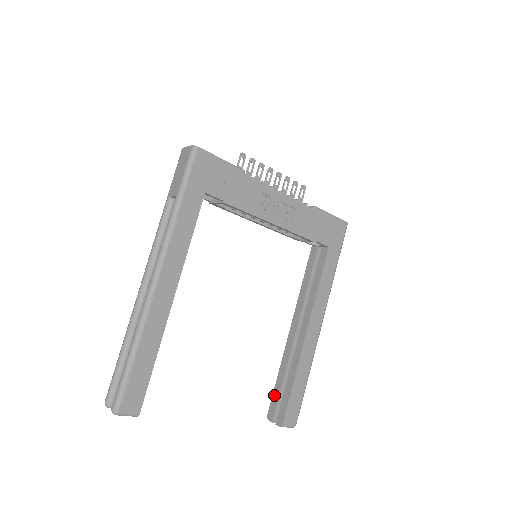
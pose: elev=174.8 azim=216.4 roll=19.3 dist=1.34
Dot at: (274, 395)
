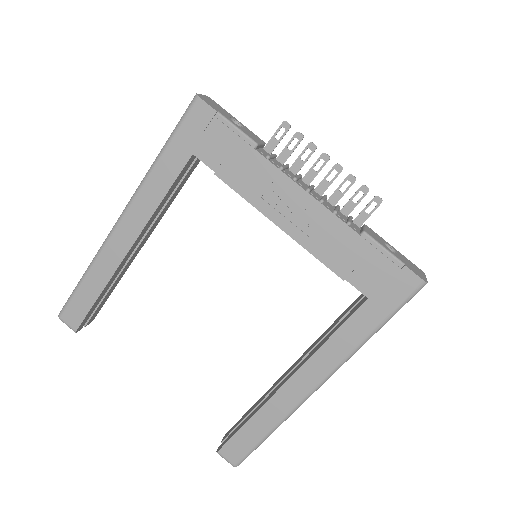
Dot at: (240, 419)
